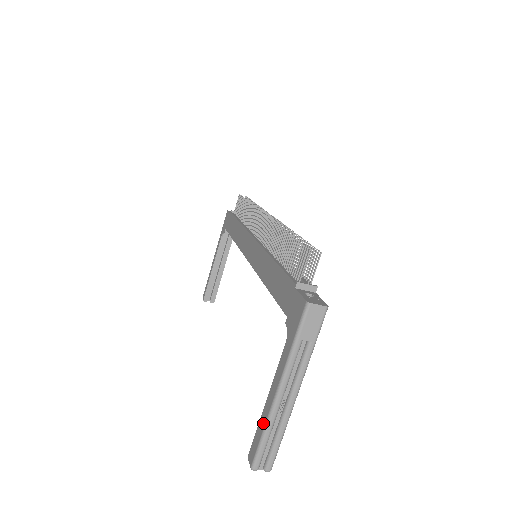
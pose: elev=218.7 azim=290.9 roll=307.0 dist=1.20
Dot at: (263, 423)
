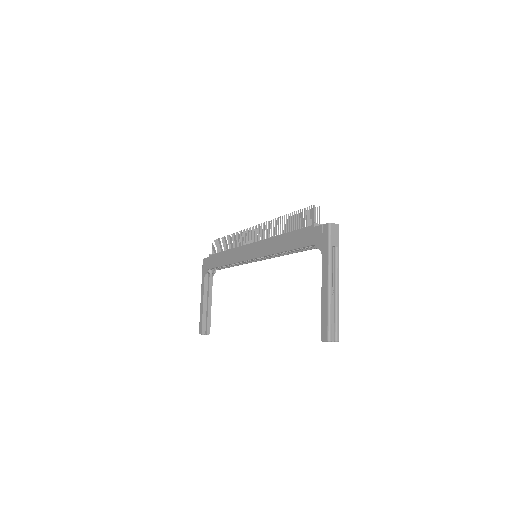
Dot at: (325, 308)
